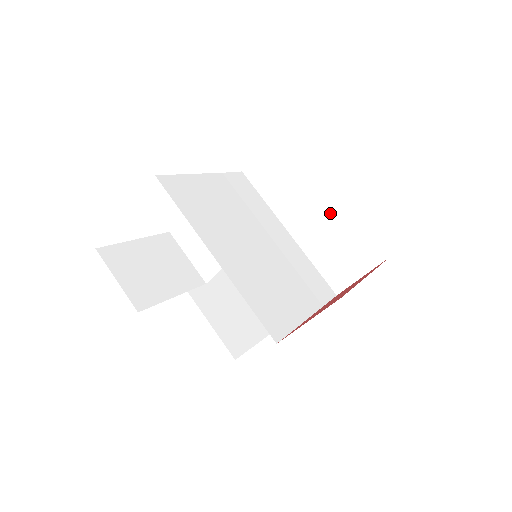
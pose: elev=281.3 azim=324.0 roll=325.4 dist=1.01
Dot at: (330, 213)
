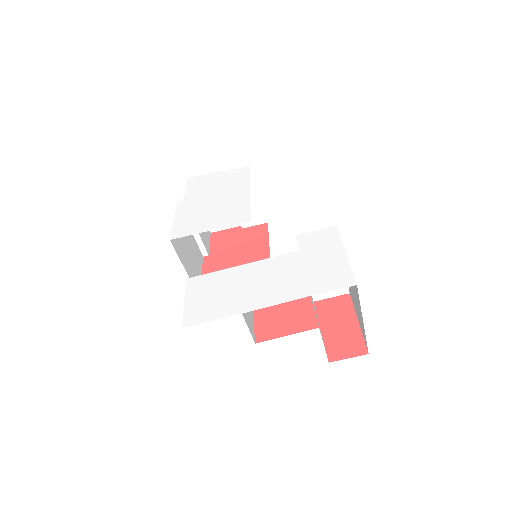
Dot at: occluded
